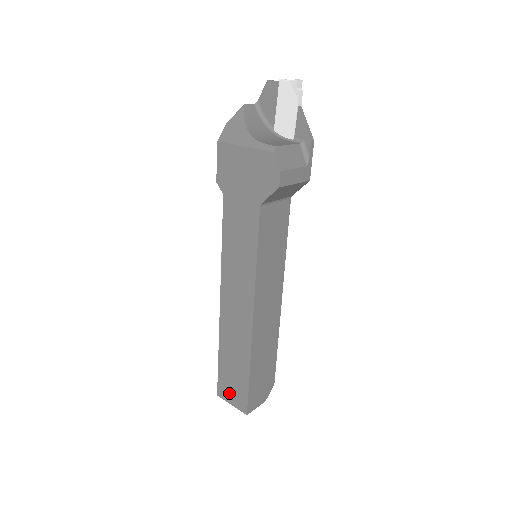
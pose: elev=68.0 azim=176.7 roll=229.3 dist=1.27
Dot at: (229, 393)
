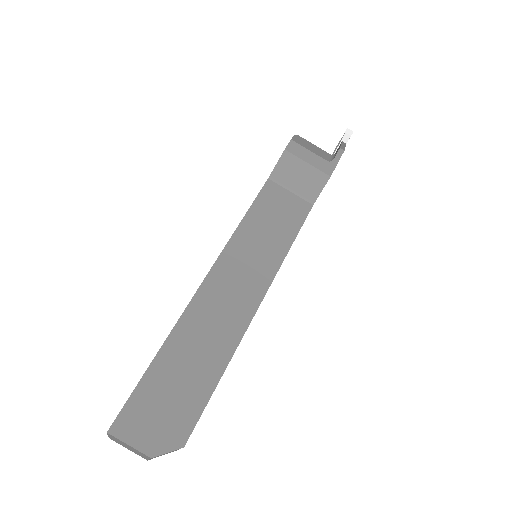
Dot at: occluded
